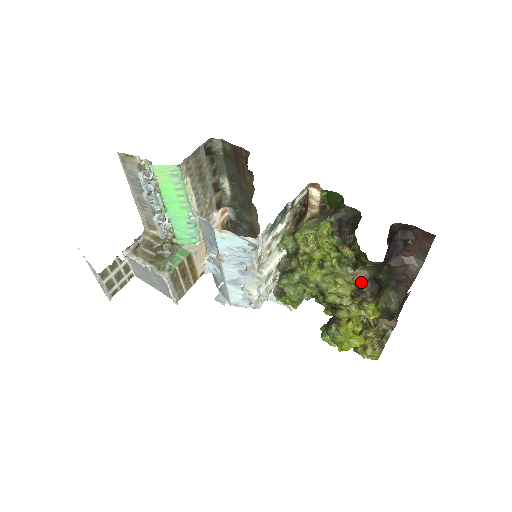
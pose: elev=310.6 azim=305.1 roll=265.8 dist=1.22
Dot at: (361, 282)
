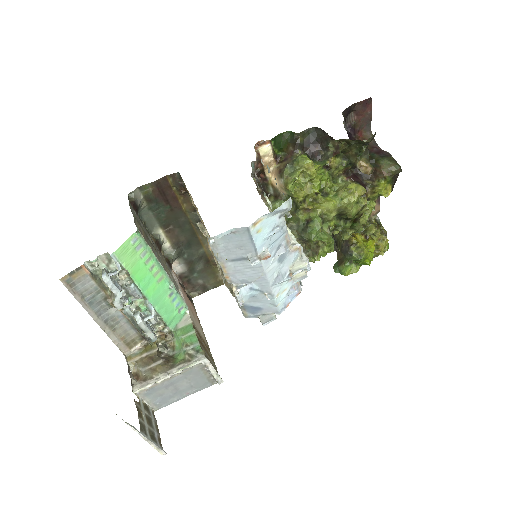
Dot at: (369, 168)
